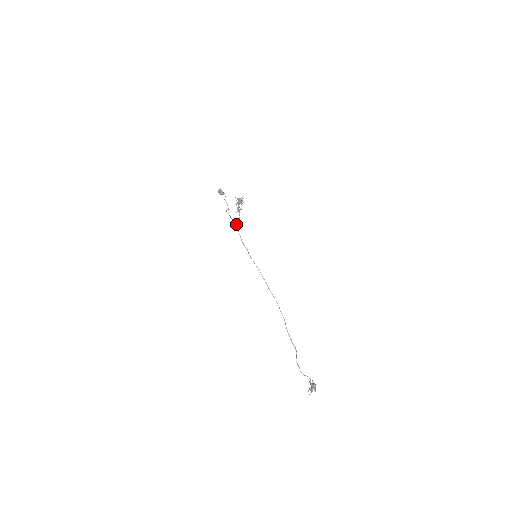
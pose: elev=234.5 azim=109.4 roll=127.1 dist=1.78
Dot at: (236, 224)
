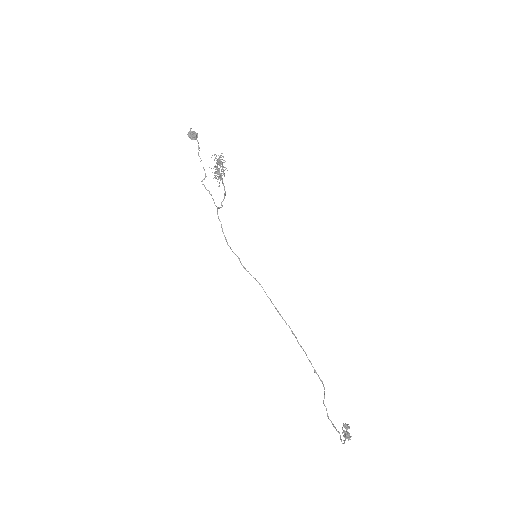
Dot at: (219, 208)
